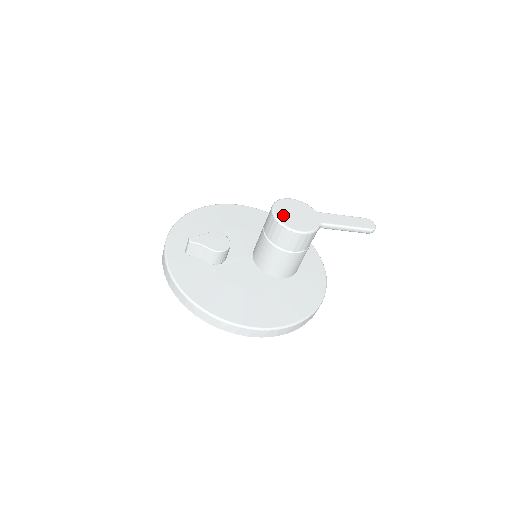
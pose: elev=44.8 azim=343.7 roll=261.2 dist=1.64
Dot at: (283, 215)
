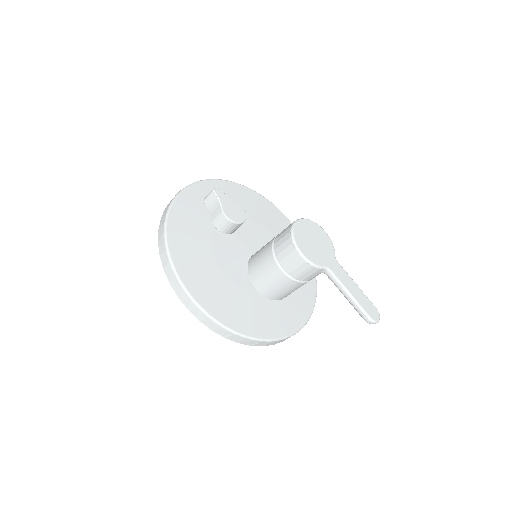
Dot at: (302, 231)
